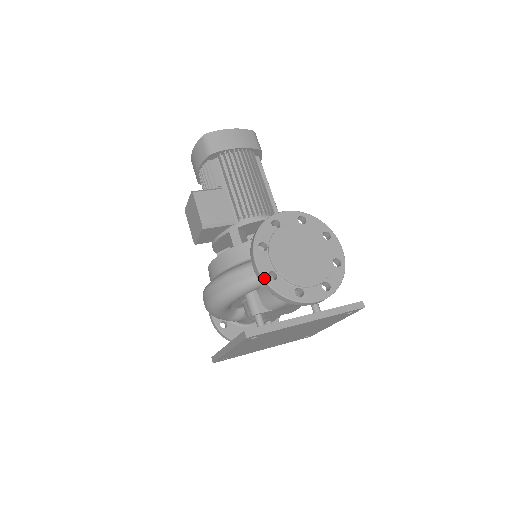
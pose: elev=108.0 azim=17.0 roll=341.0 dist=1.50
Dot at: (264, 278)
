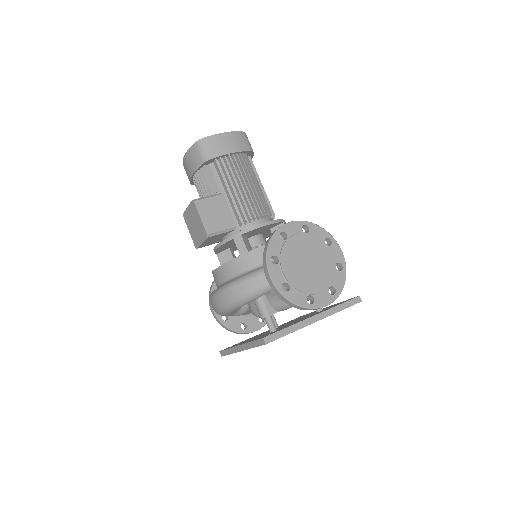
Dot at: (279, 290)
